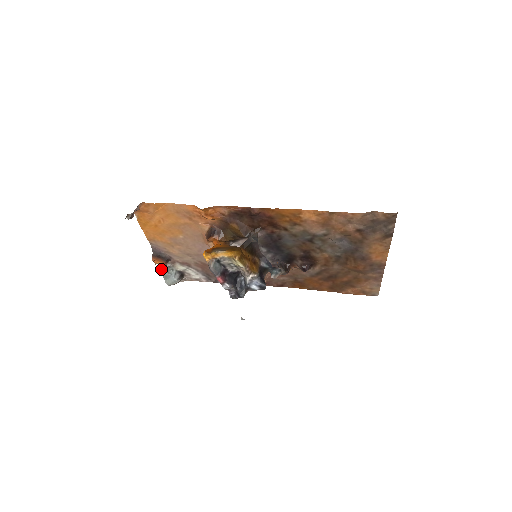
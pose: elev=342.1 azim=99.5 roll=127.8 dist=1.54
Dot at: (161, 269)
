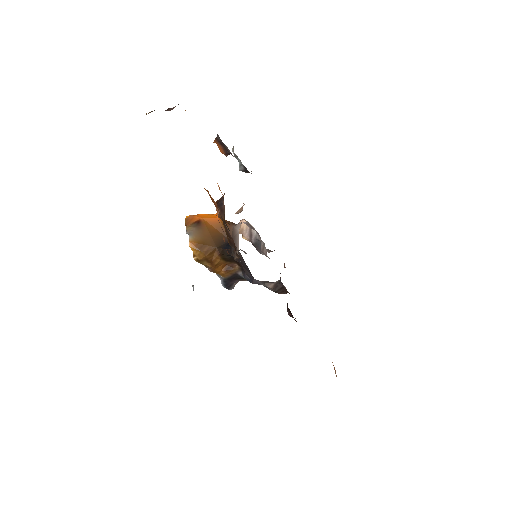
Dot at: (233, 148)
